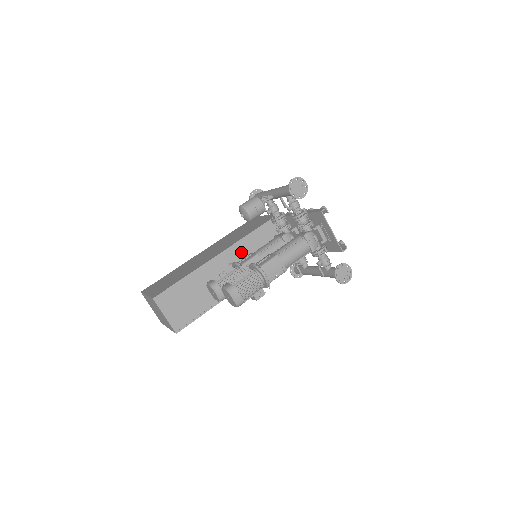
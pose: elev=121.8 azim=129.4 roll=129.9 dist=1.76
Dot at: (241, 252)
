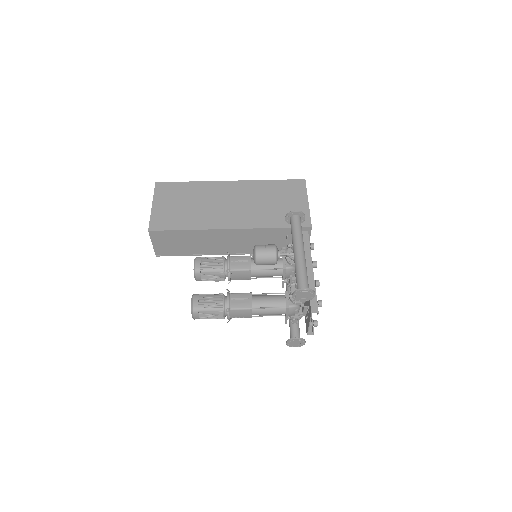
Dot at: (251, 236)
